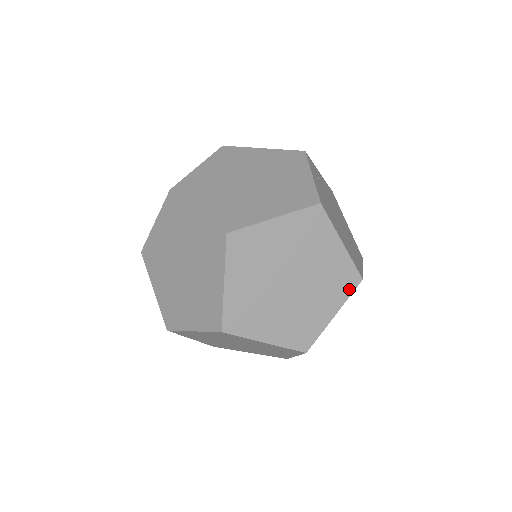
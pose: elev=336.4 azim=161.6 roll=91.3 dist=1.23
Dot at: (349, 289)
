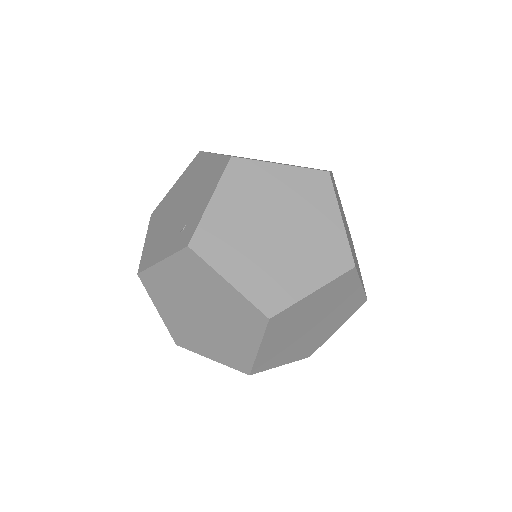
Dot at: (364, 290)
